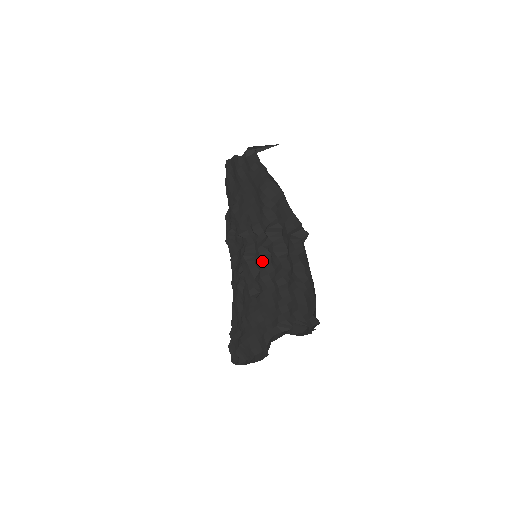
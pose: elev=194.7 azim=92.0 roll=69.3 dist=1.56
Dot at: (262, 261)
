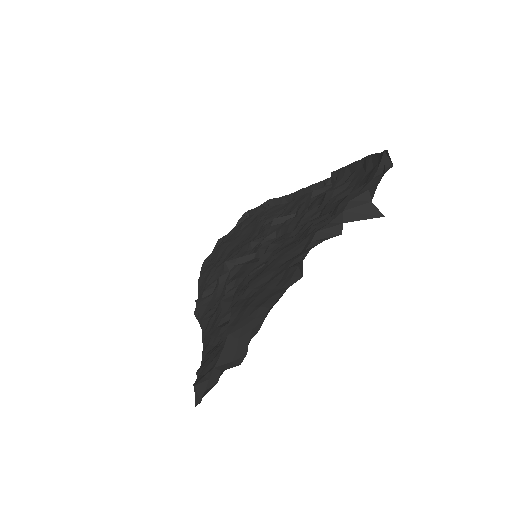
Dot at: (269, 241)
